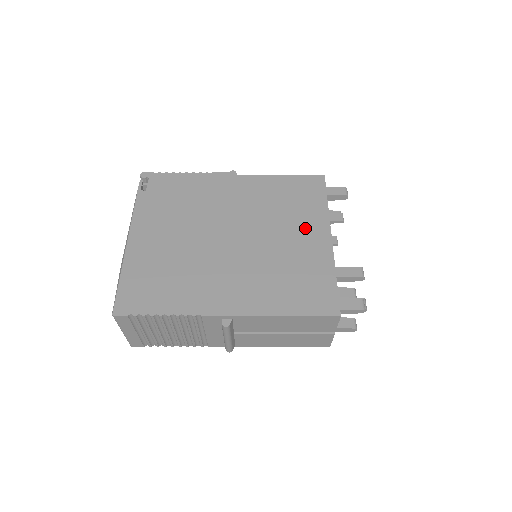
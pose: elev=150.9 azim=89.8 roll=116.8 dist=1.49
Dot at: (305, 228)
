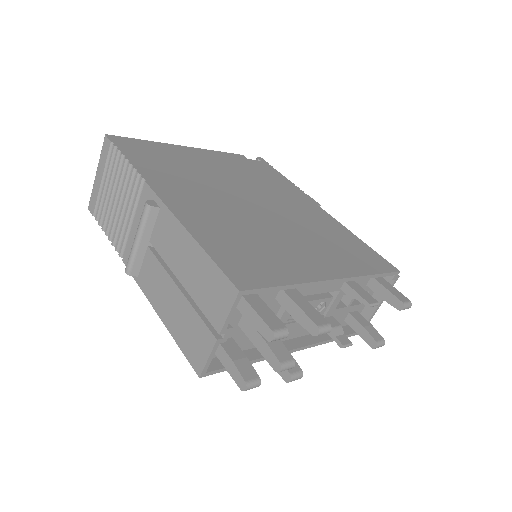
Dot at: (322, 256)
